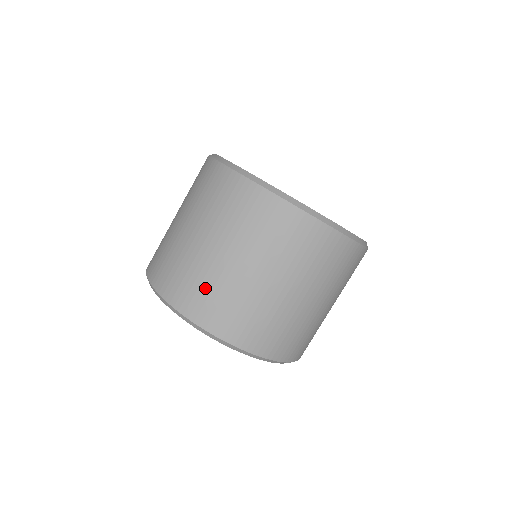
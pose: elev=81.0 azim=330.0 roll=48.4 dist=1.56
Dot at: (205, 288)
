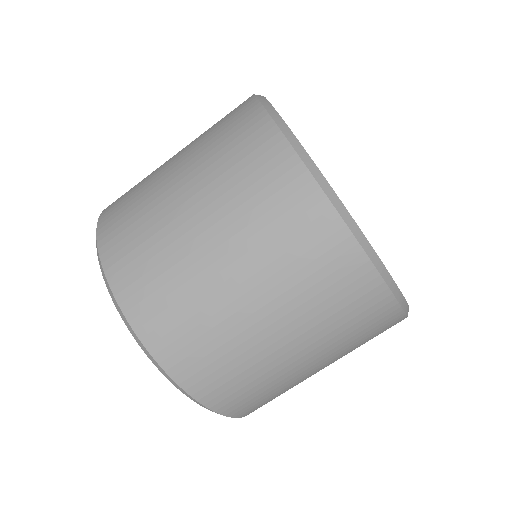
Dot at: (144, 241)
